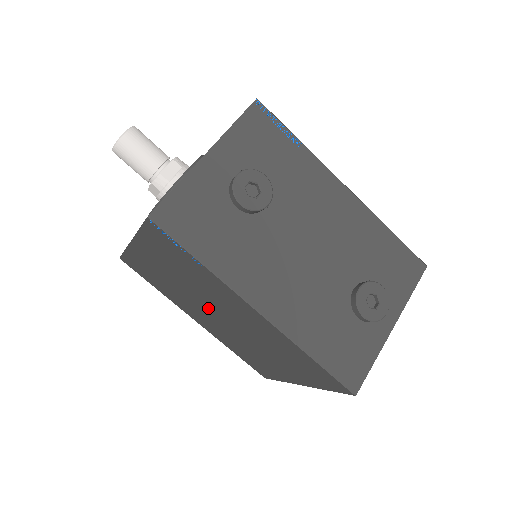
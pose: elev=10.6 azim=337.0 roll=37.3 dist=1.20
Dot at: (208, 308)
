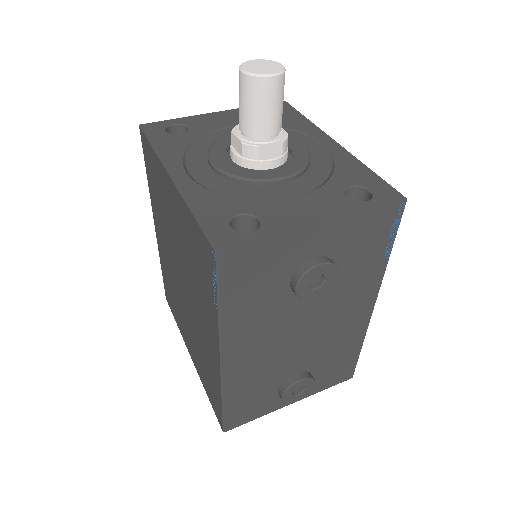
Dot at: (180, 269)
